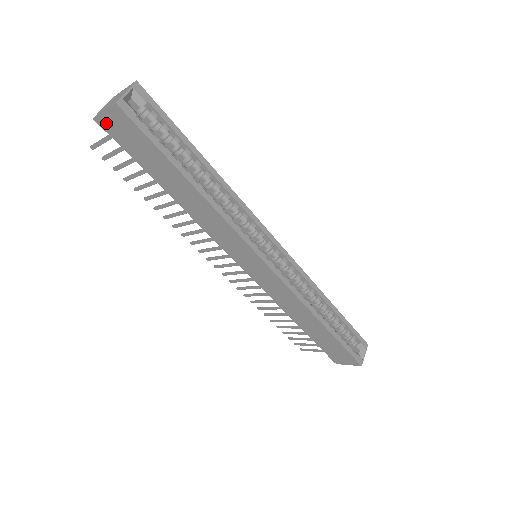
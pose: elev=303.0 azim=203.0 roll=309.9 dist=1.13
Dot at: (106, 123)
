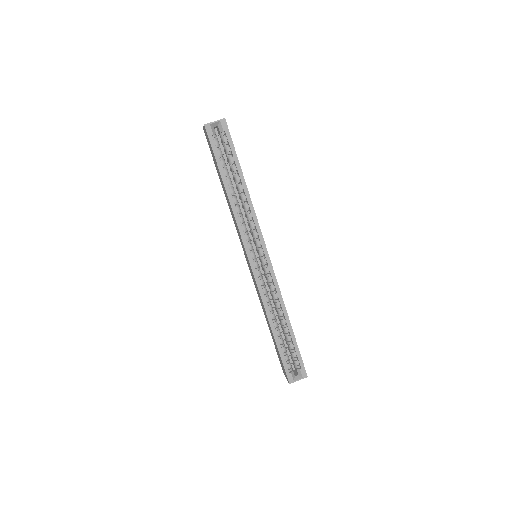
Dot at: (205, 133)
